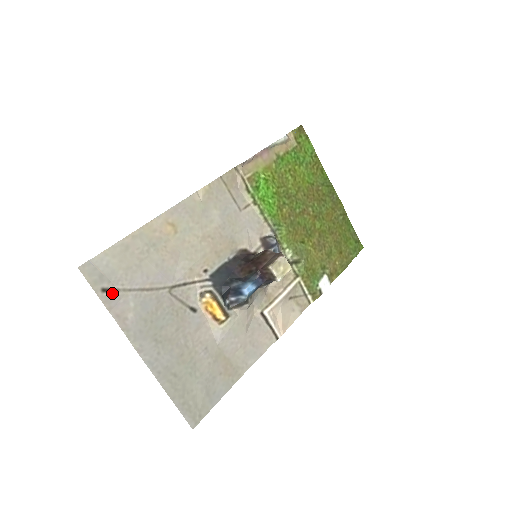
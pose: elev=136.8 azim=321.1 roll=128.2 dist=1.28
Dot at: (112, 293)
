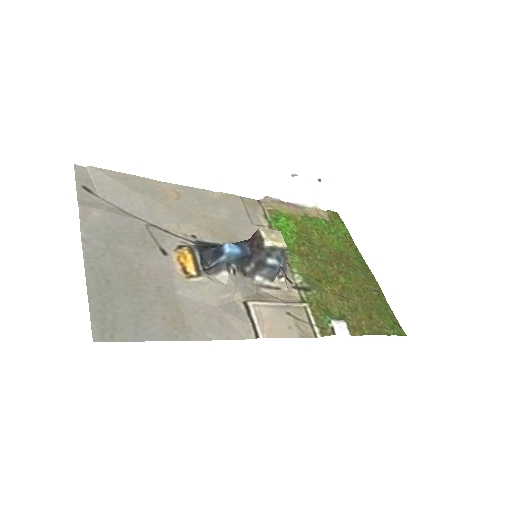
Dot at: (91, 194)
